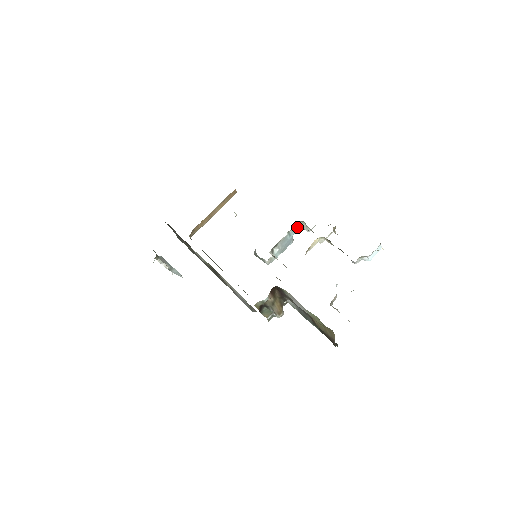
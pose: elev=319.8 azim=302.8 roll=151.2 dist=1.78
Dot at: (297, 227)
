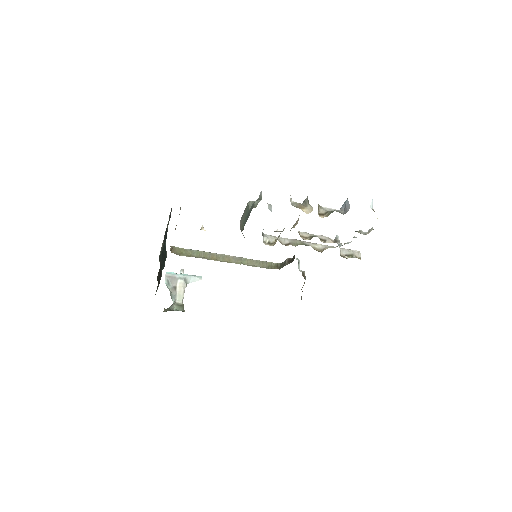
Dot at: occluded
